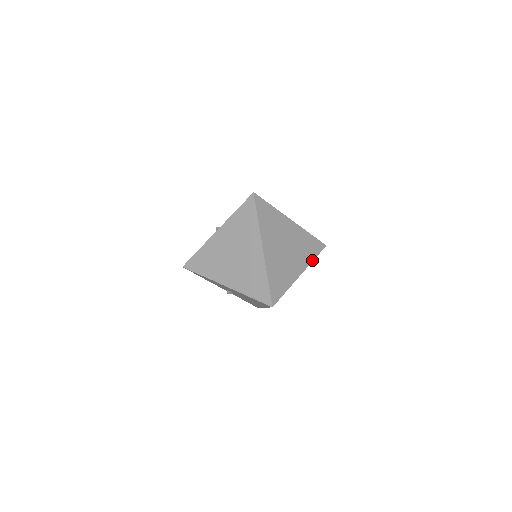
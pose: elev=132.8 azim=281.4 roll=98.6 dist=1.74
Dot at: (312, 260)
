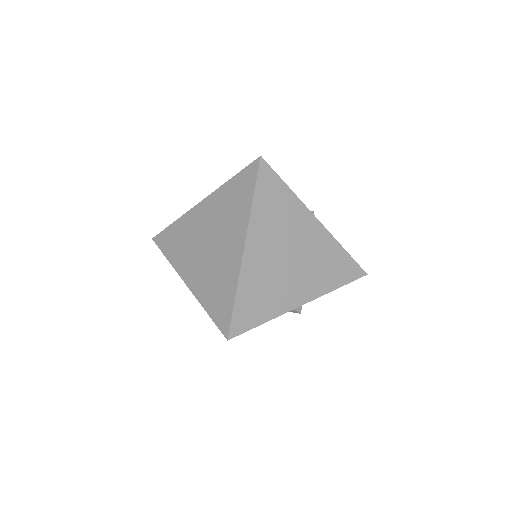
Dot at: (332, 289)
